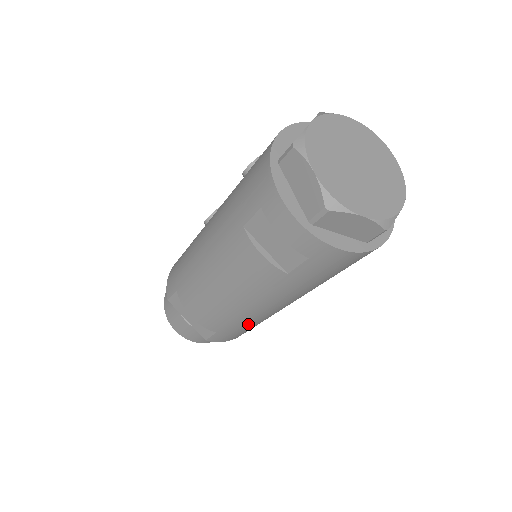
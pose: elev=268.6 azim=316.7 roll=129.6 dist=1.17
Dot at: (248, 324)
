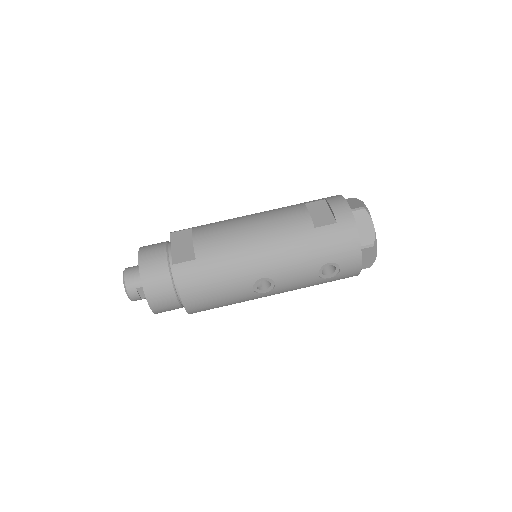
Dot at: (227, 268)
